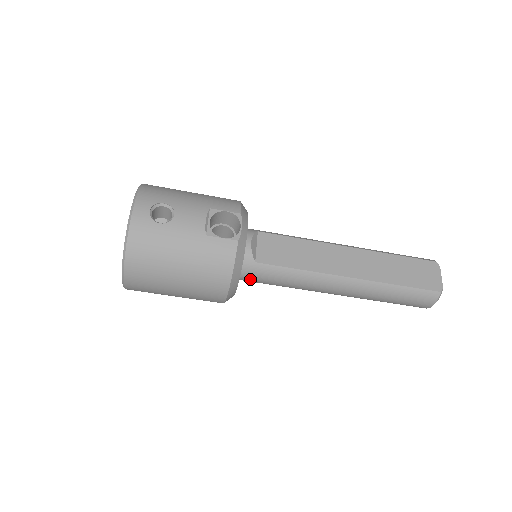
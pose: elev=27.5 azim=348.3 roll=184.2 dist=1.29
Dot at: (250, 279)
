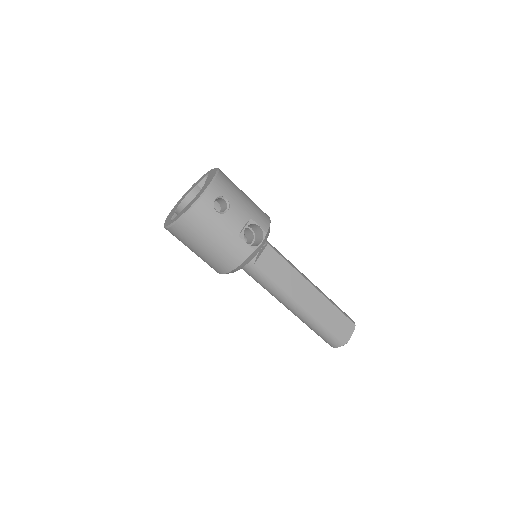
Dot at: (244, 269)
